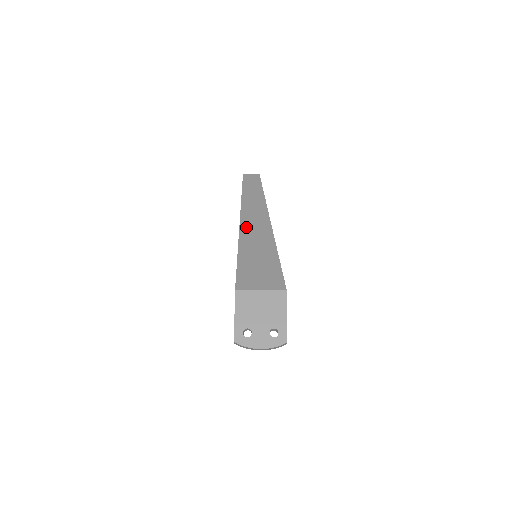
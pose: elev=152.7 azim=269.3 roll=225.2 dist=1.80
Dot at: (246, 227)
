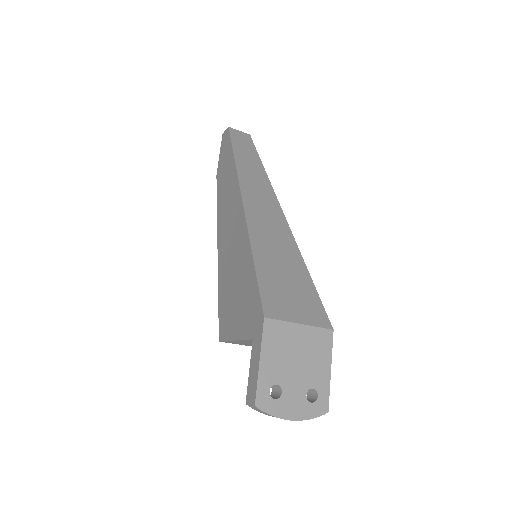
Dot at: (253, 210)
